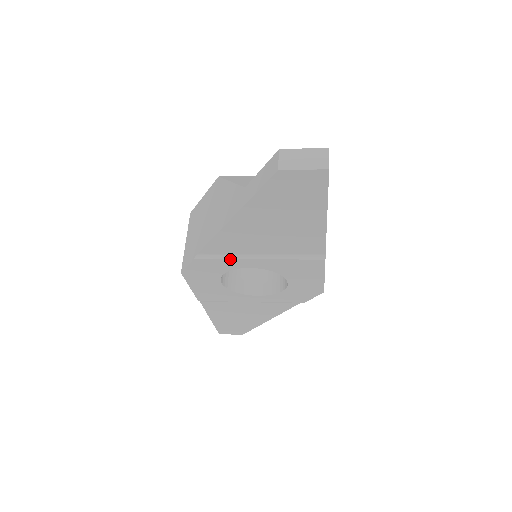
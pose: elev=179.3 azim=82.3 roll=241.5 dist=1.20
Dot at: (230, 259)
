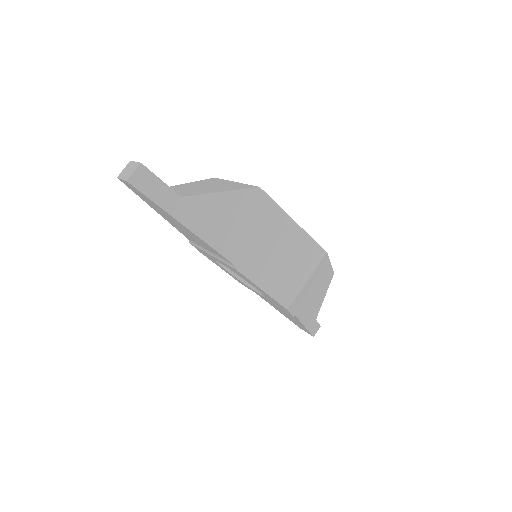
Dot at: (201, 249)
